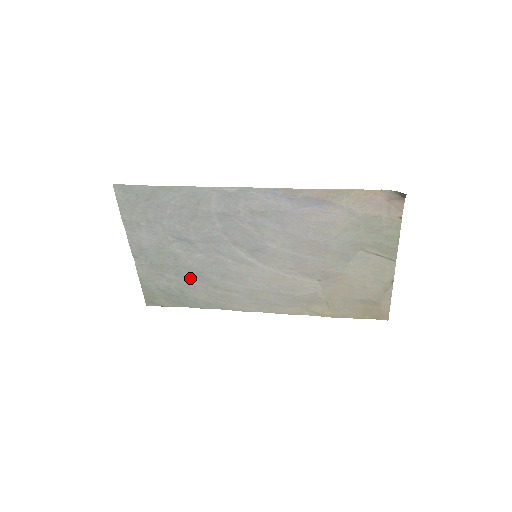
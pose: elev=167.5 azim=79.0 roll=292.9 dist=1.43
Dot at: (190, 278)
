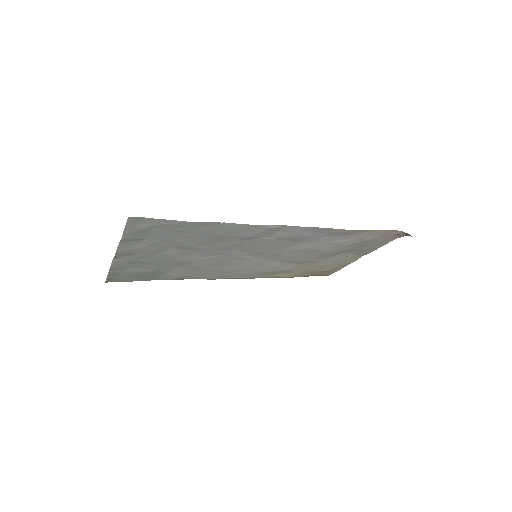
Dot at: (173, 266)
